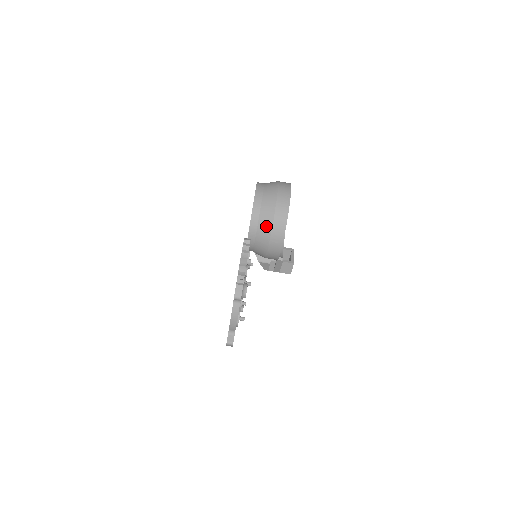
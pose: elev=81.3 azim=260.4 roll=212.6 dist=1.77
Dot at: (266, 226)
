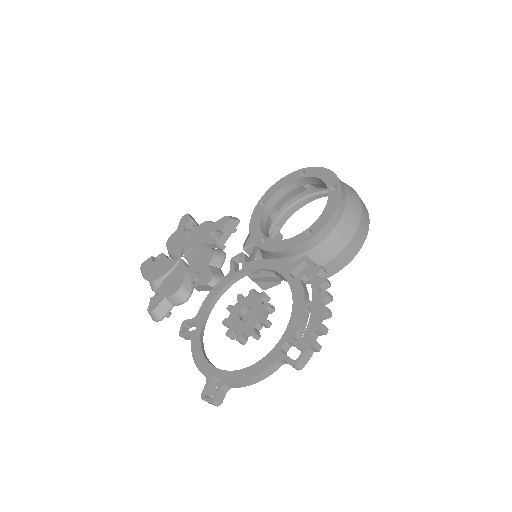
Dot at: (330, 250)
